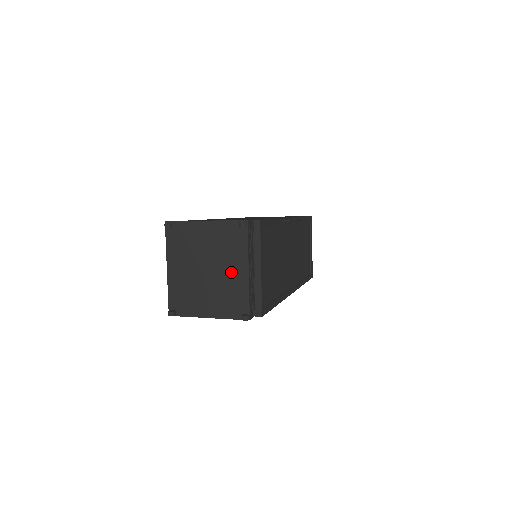
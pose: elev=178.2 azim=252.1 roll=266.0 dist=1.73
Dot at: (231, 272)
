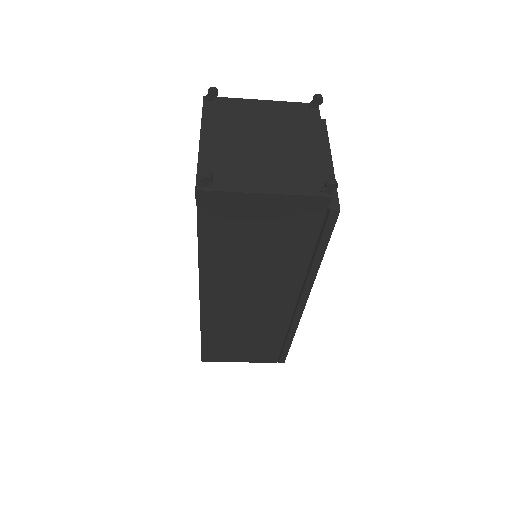
Dot at: (300, 146)
